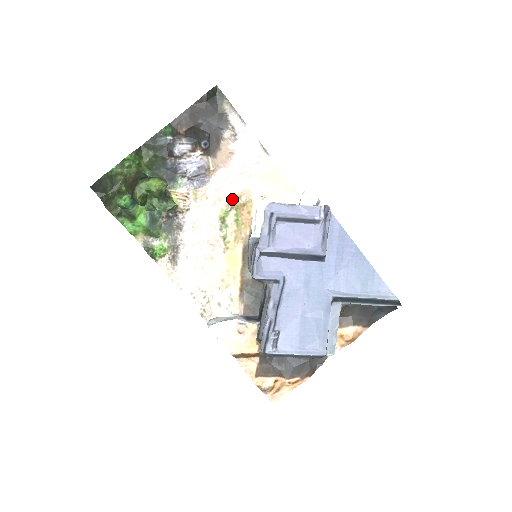
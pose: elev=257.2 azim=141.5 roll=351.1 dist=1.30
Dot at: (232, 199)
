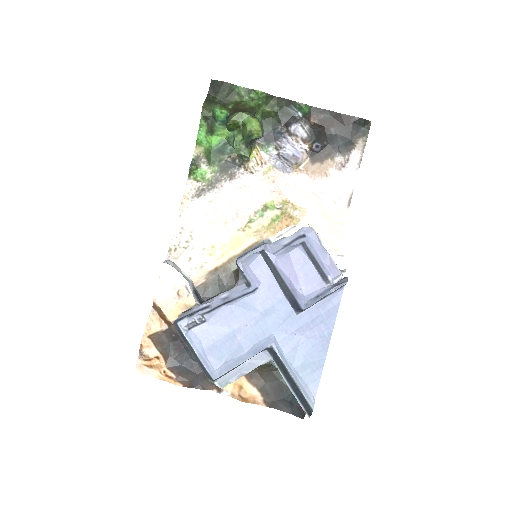
Dot at: (288, 203)
